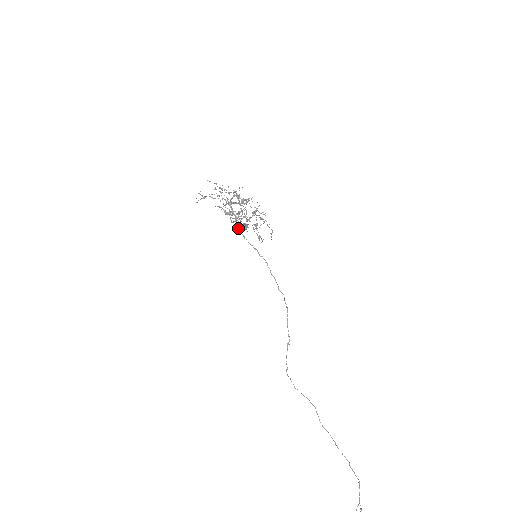
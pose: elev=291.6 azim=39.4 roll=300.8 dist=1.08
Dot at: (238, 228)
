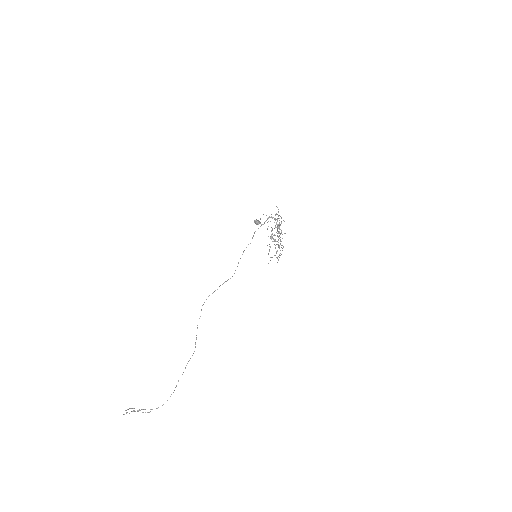
Dot at: (255, 220)
